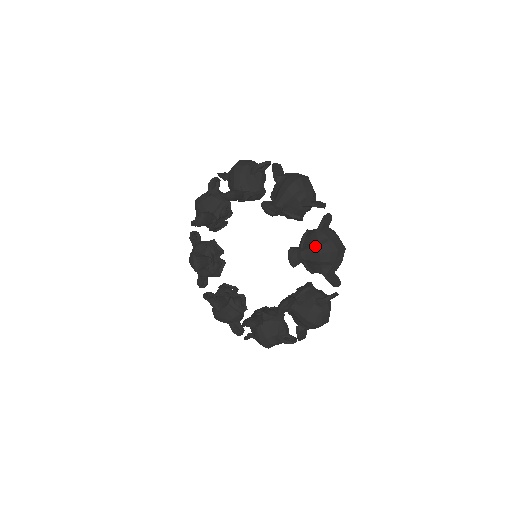
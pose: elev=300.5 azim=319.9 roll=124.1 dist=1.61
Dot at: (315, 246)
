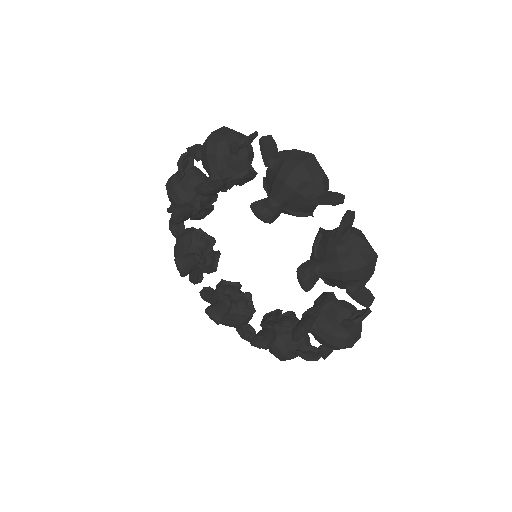
Dot at: (334, 261)
